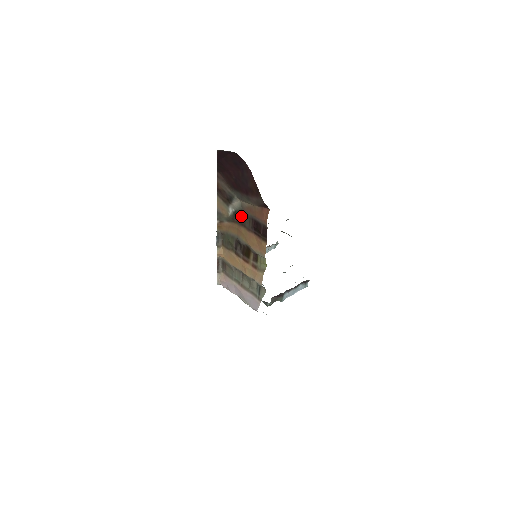
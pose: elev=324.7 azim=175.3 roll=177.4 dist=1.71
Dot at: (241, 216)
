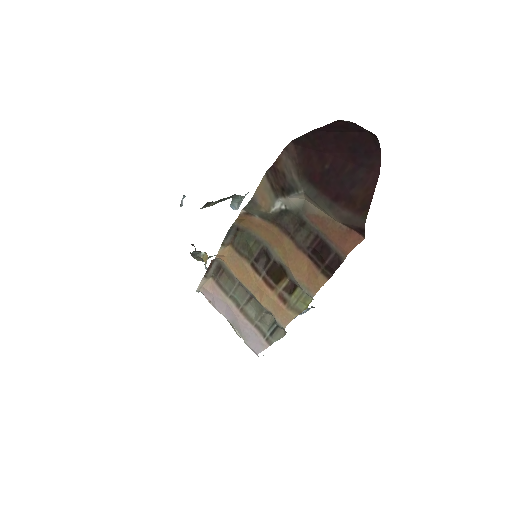
Dot at: (293, 221)
